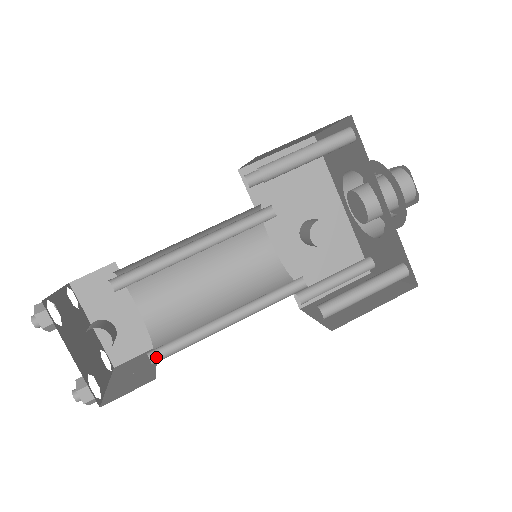
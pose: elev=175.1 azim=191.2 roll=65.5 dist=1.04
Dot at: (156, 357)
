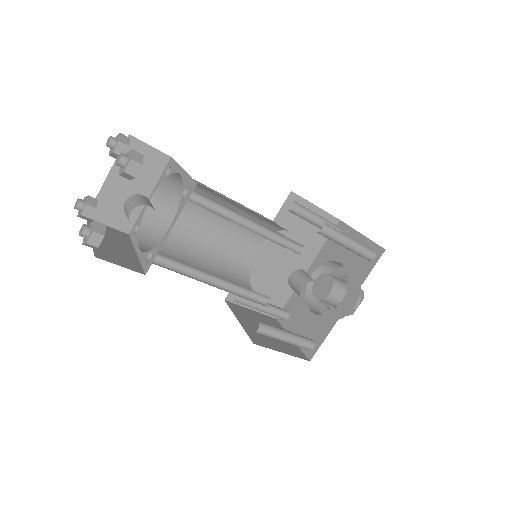
Dot at: occluded
